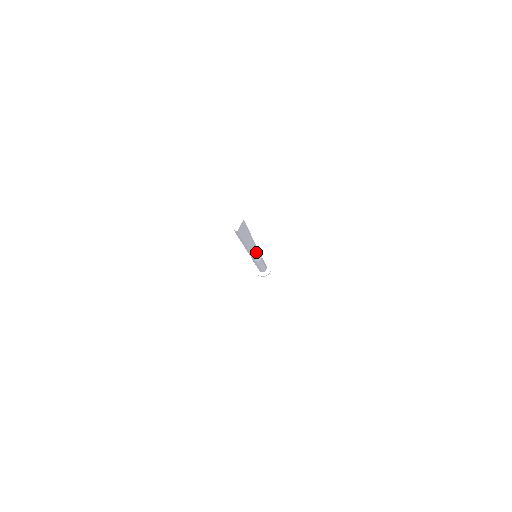
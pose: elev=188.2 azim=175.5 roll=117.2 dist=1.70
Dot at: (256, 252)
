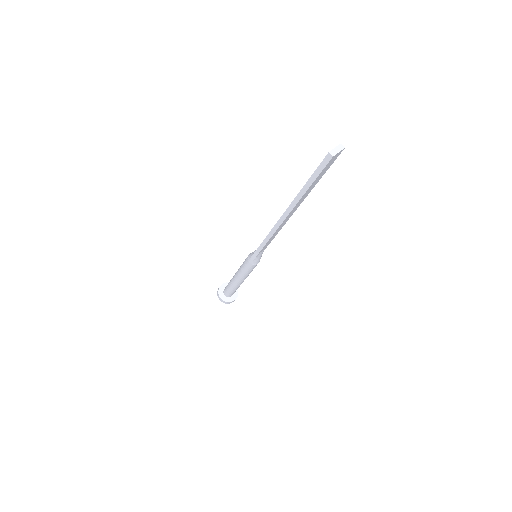
Dot at: (265, 247)
